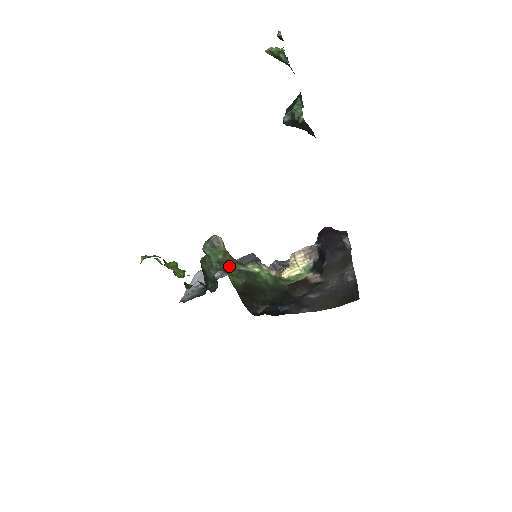
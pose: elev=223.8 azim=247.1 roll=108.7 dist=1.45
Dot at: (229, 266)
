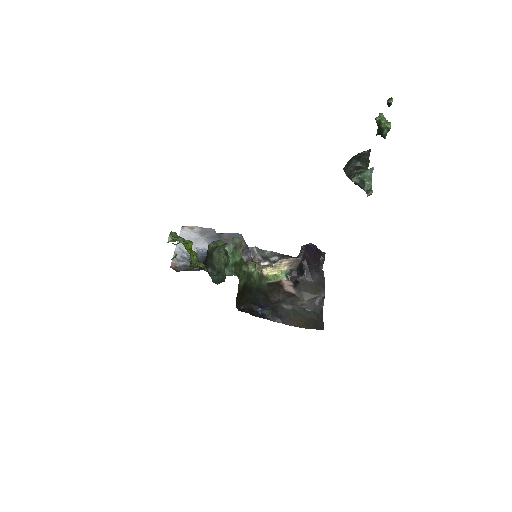
Dot at: (239, 268)
